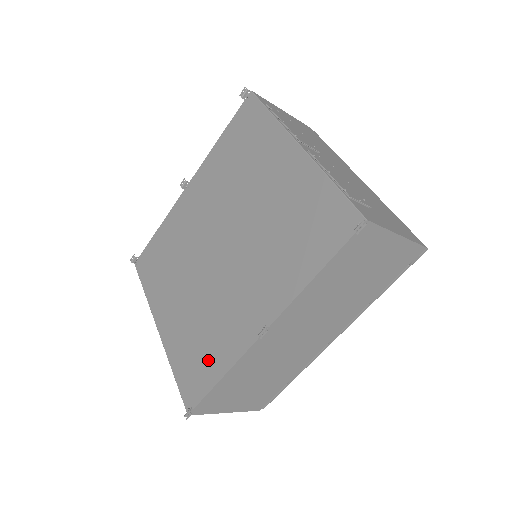
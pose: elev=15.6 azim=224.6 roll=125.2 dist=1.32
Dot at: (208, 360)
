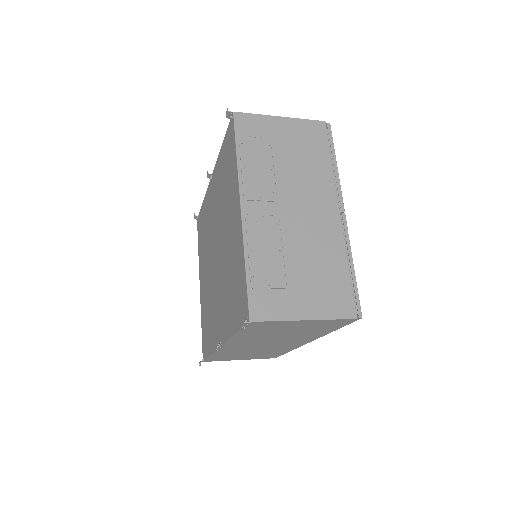
Dot at: (208, 336)
